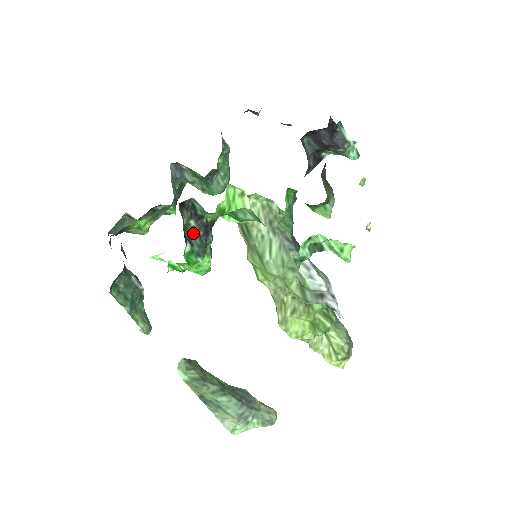
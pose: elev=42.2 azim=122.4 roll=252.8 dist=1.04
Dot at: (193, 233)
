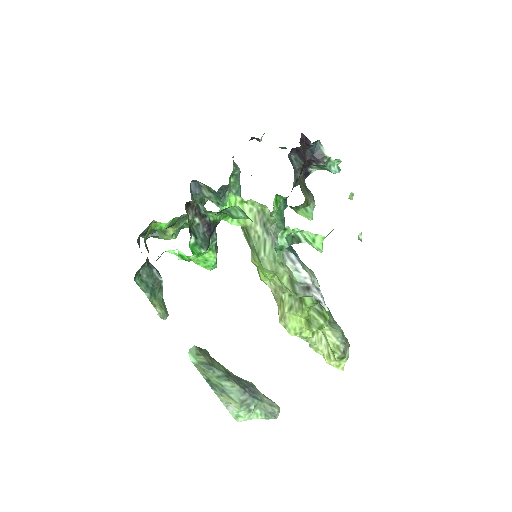
Dot at: (198, 229)
